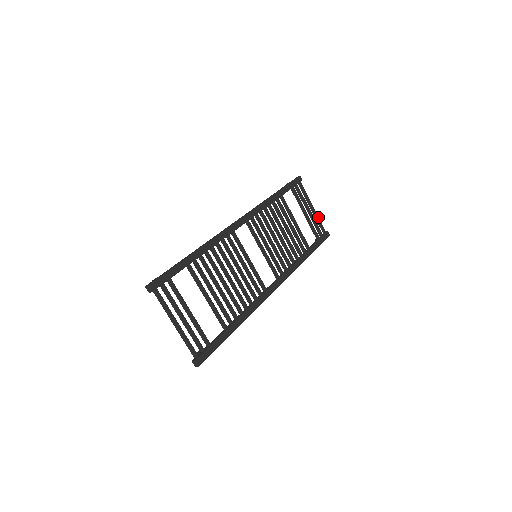
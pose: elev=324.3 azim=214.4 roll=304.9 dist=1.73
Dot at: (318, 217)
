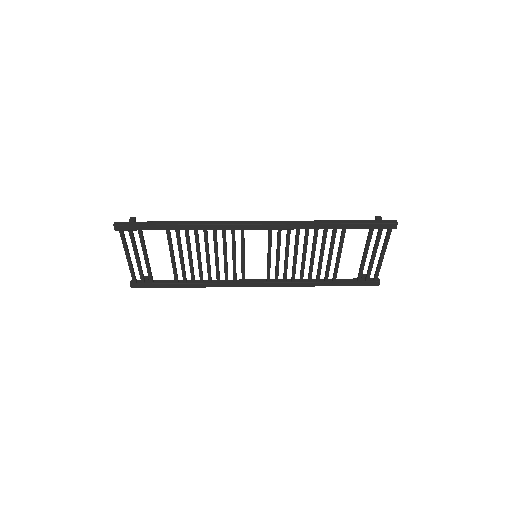
Dot at: (380, 266)
